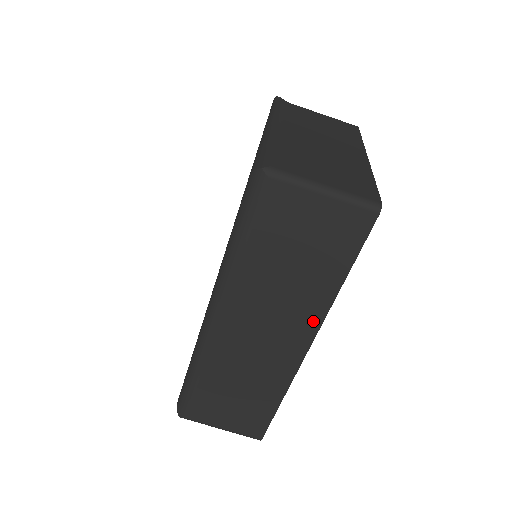
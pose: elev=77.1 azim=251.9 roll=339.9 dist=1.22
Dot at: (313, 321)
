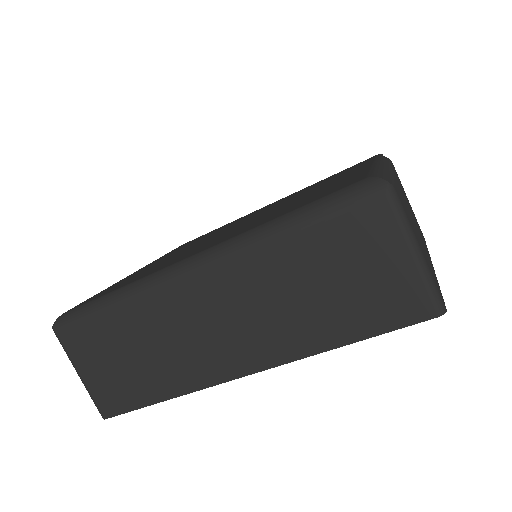
Dot at: (277, 355)
